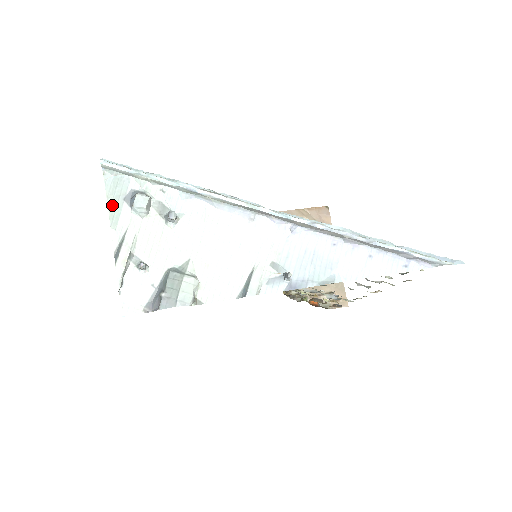
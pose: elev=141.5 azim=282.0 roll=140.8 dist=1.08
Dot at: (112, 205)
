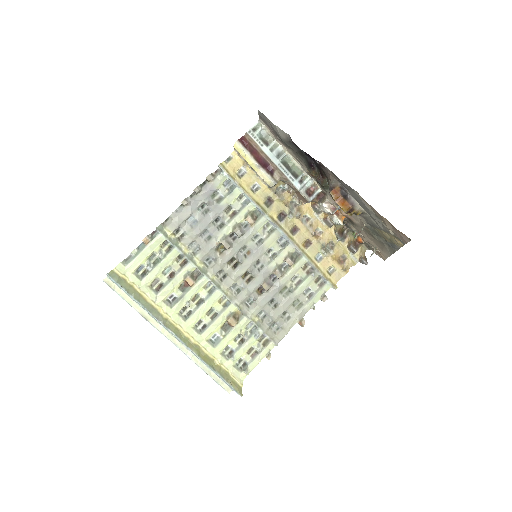
Dot at: occluded
